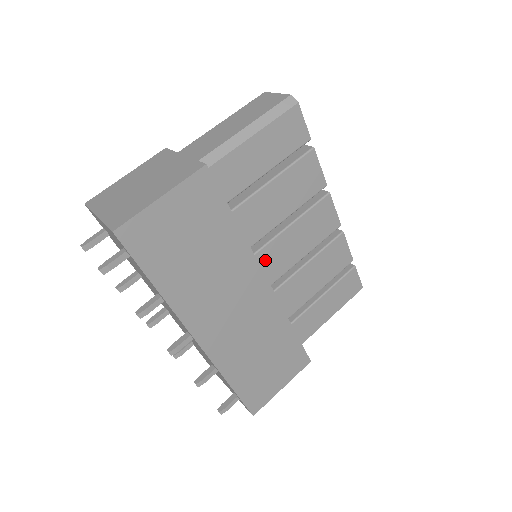
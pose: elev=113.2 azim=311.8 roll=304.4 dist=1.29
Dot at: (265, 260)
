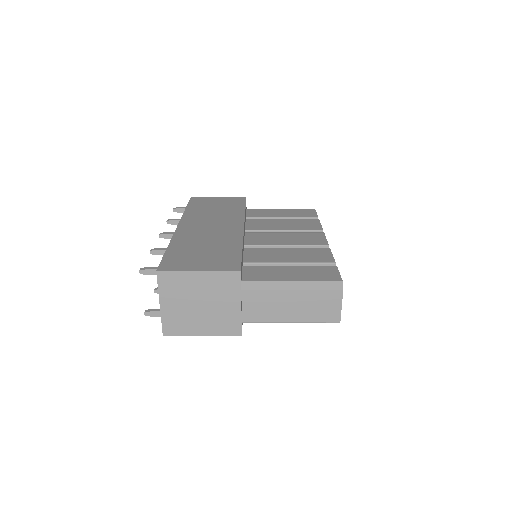
Dot at: (254, 236)
